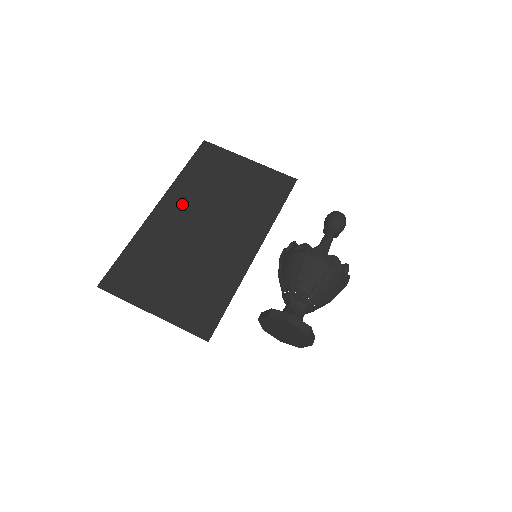
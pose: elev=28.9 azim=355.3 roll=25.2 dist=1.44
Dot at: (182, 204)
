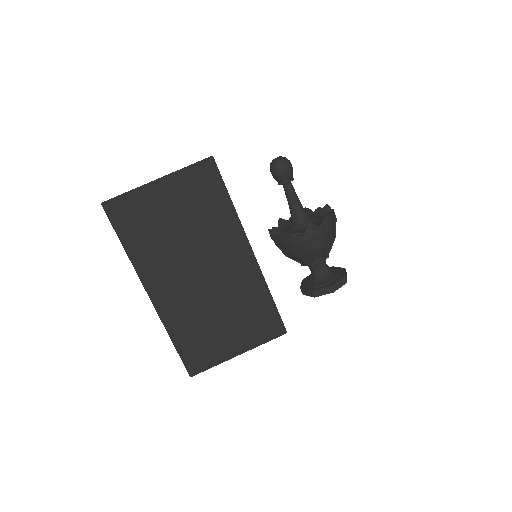
Dot at: (162, 275)
